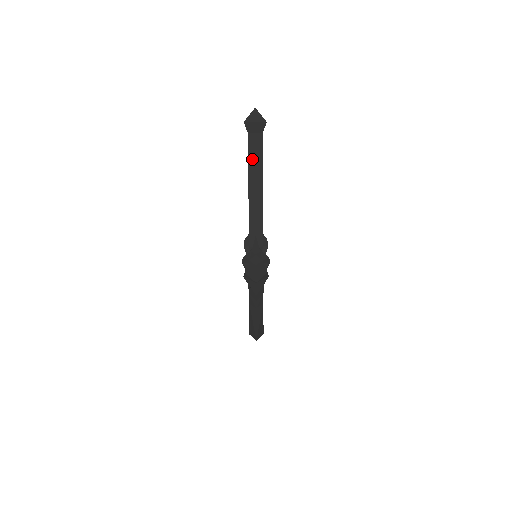
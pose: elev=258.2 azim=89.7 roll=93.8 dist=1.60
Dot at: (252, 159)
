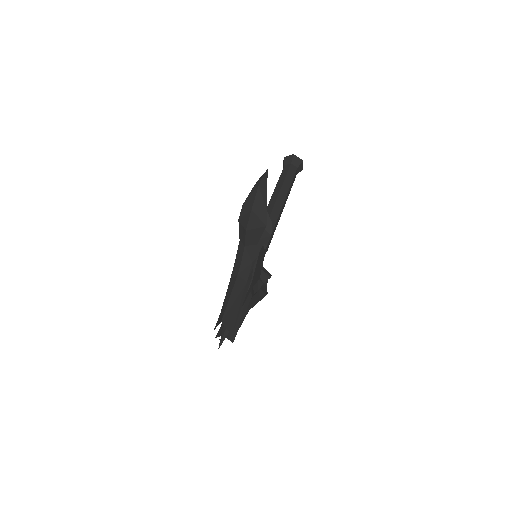
Dot at: (282, 179)
